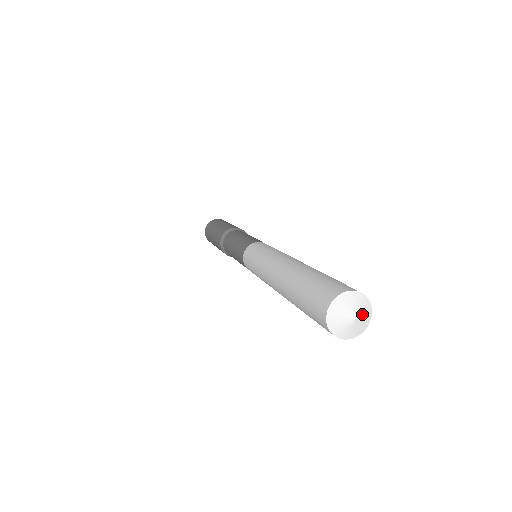
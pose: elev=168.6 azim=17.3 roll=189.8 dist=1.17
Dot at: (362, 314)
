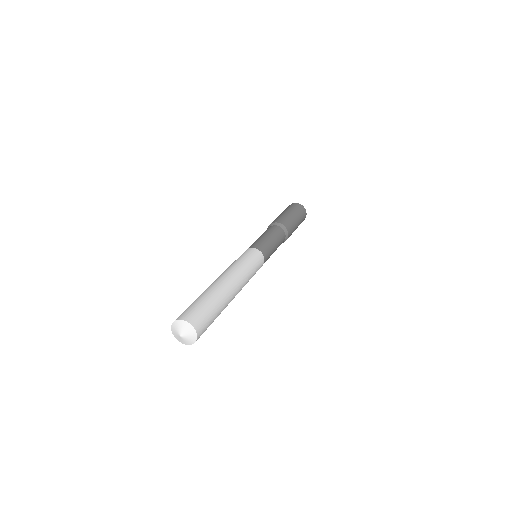
Dot at: (187, 338)
